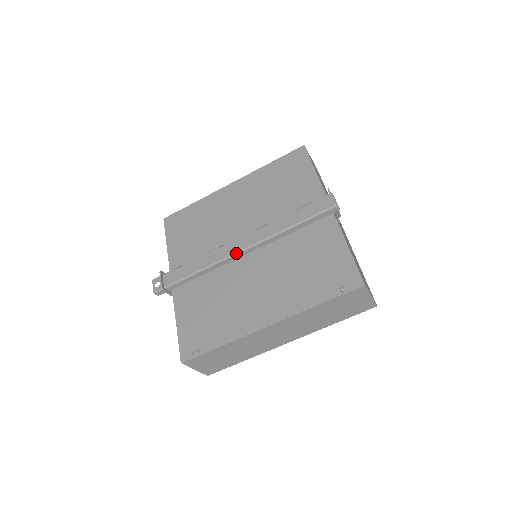
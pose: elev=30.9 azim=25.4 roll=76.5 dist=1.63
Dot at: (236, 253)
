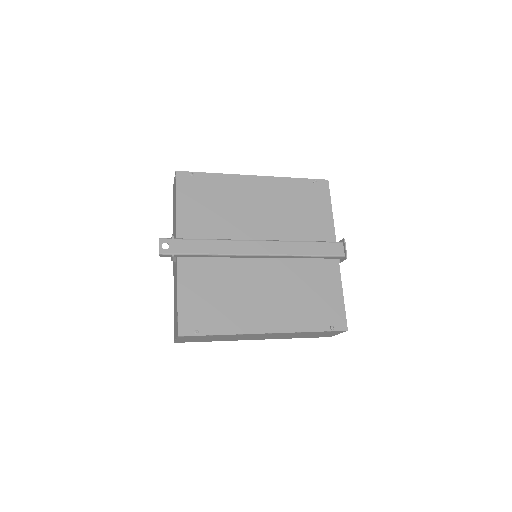
Dot at: (254, 255)
